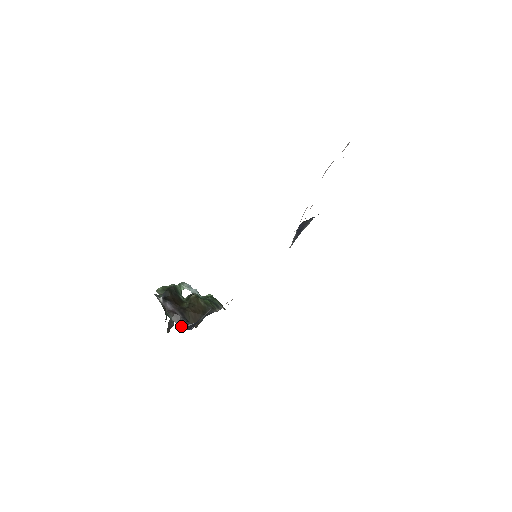
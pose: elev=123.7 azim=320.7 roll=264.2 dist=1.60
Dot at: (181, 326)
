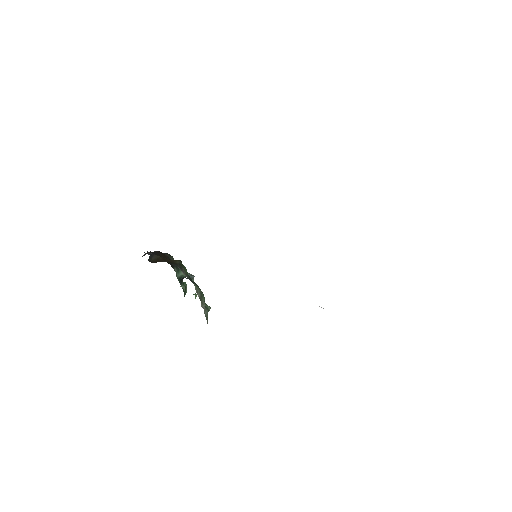
Dot at: occluded
